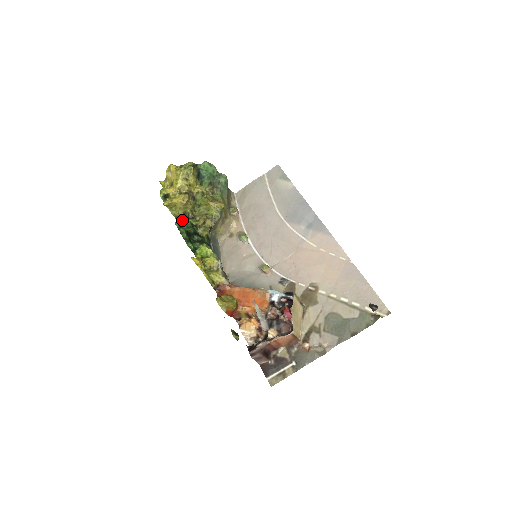
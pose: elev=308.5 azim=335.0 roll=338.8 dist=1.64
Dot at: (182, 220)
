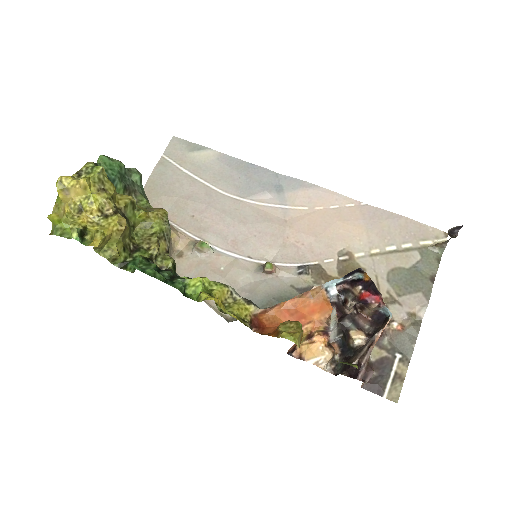
Dot at: (124, 261)
